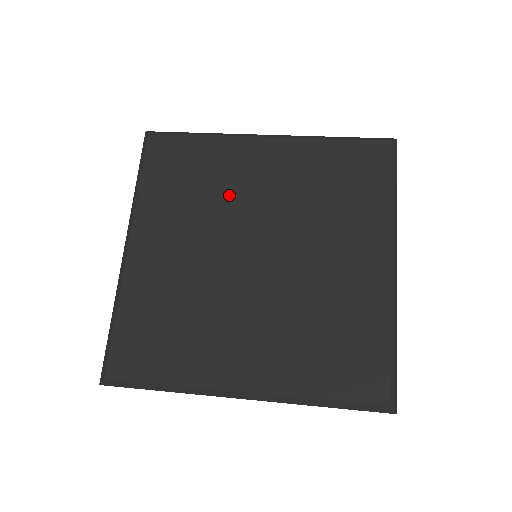
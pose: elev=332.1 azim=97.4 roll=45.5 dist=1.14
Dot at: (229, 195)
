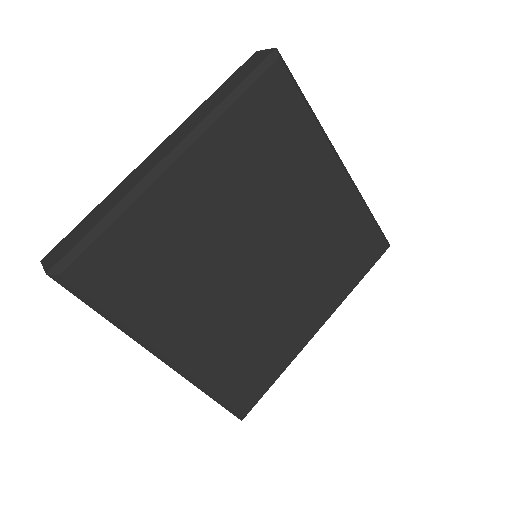
Dot at: (200, 242)
